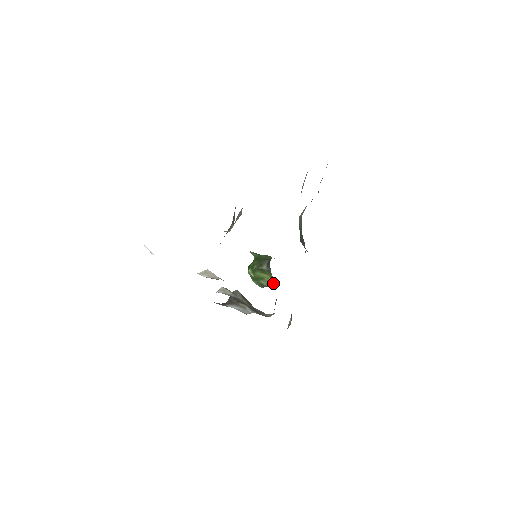
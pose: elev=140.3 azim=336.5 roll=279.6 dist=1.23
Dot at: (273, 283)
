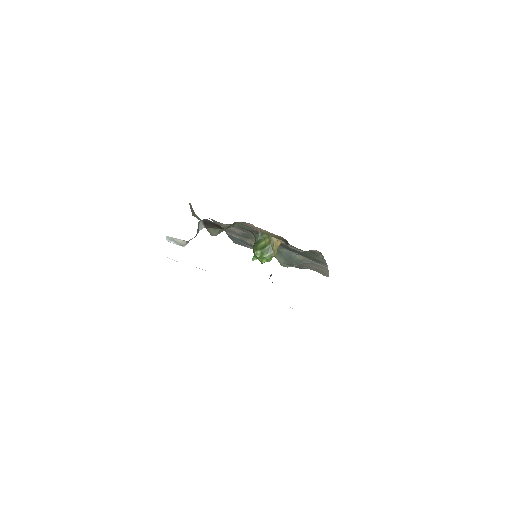
Dot at: (268, 236)
